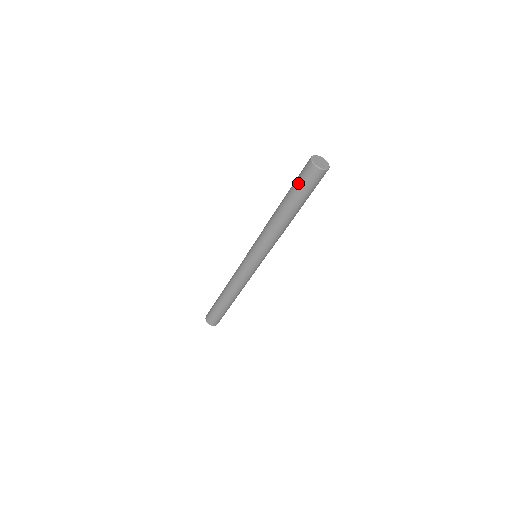
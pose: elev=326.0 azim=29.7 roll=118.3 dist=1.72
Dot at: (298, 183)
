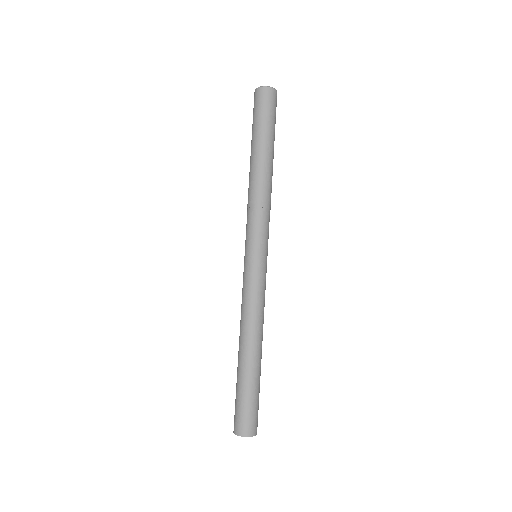
Dot at: occluded
